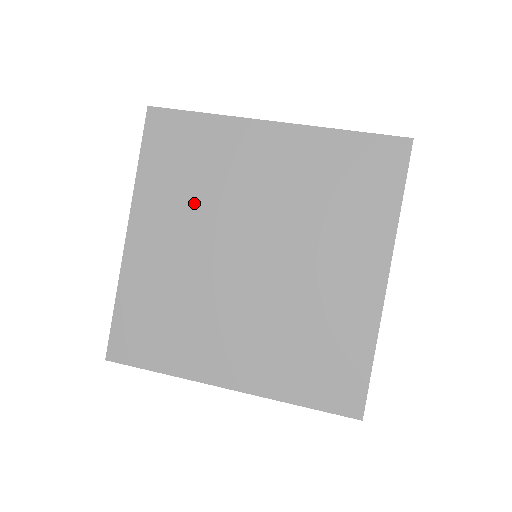
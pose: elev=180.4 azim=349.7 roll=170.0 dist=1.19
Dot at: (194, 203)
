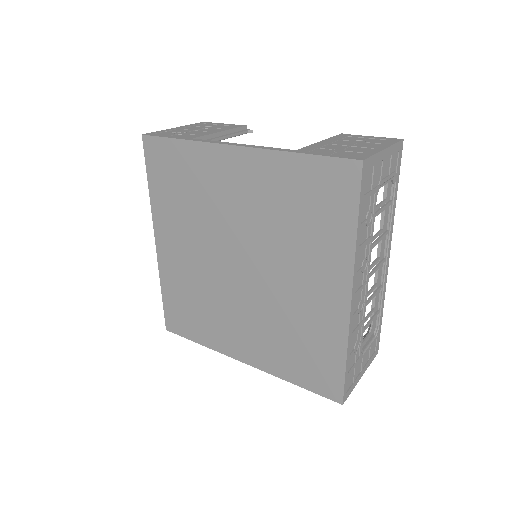
Dot at: (192, 220)
